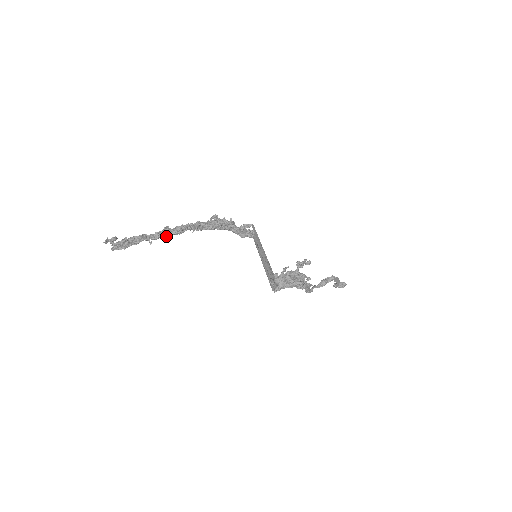
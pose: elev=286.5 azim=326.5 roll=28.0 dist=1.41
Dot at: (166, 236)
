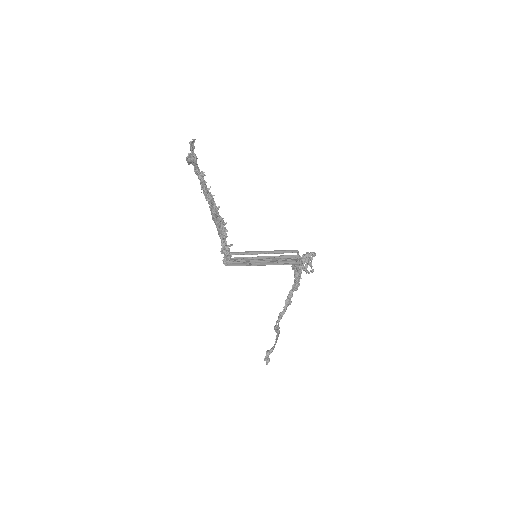
Dot at: (207, 190)
